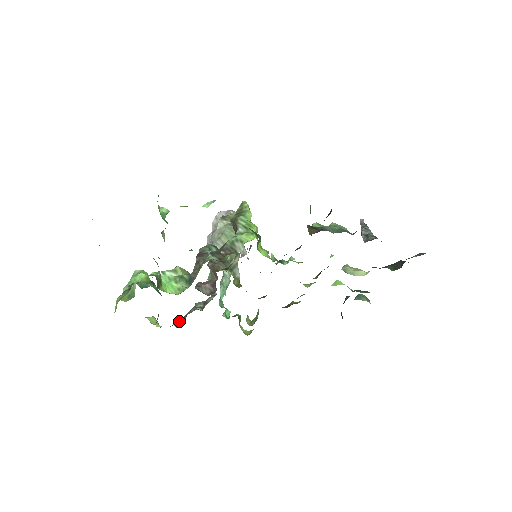
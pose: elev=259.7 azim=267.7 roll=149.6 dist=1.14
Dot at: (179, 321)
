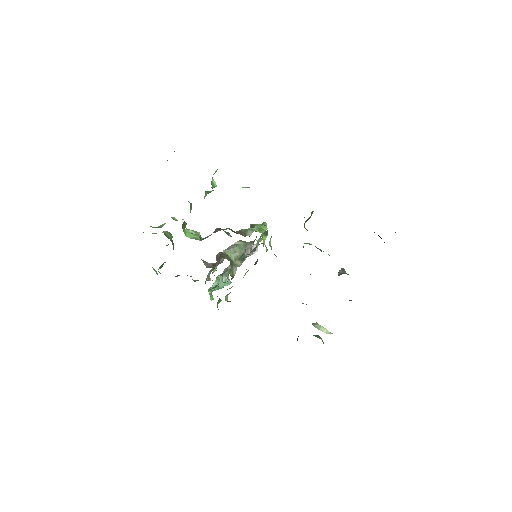
Dot at: (176, 276)
